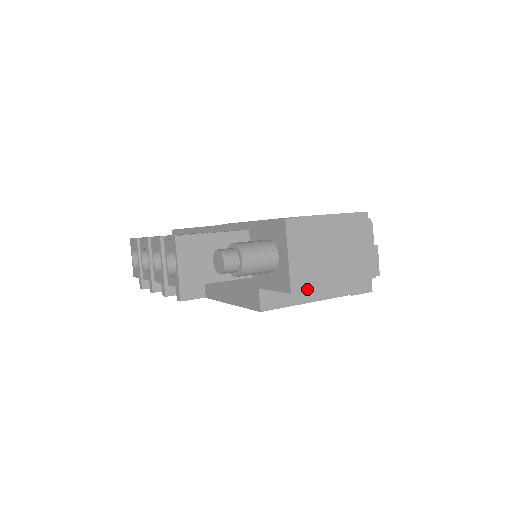
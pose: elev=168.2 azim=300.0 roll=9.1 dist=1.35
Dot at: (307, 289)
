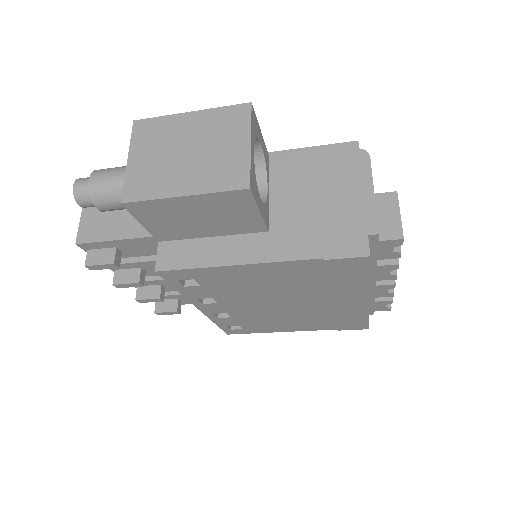
Dot at: (147, 198)
